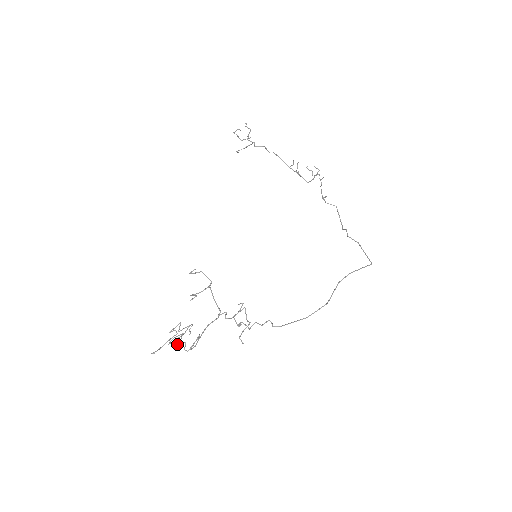
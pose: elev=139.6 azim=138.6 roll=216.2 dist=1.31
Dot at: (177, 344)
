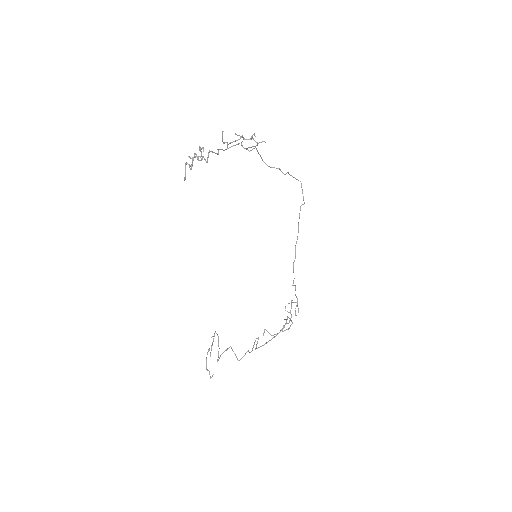
Dot at: occluded
